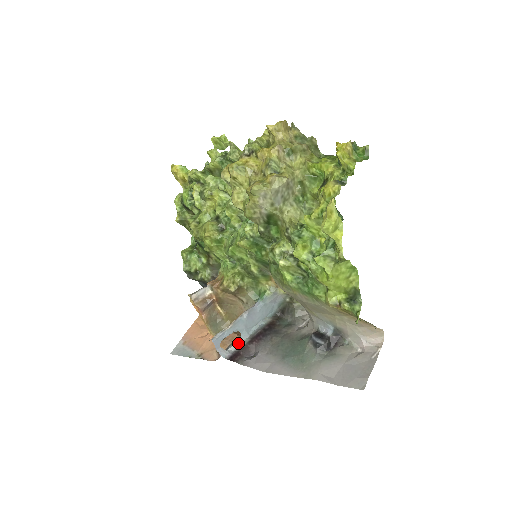
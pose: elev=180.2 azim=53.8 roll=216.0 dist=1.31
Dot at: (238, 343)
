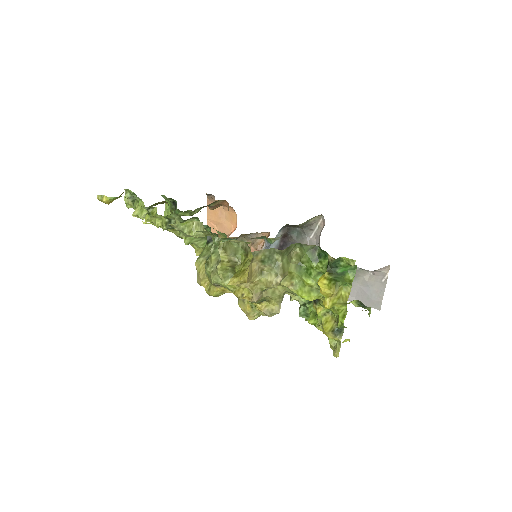
Dot at: occluded
